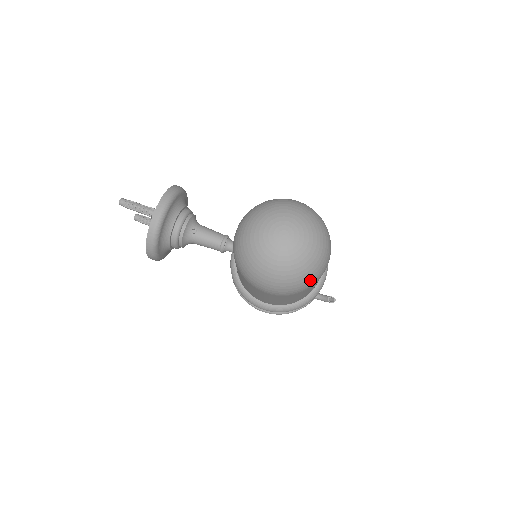
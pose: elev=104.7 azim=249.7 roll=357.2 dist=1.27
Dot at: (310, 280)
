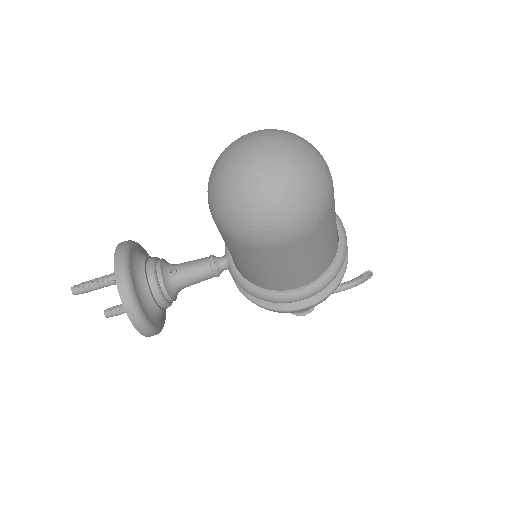
Dot at: (323, 191)
